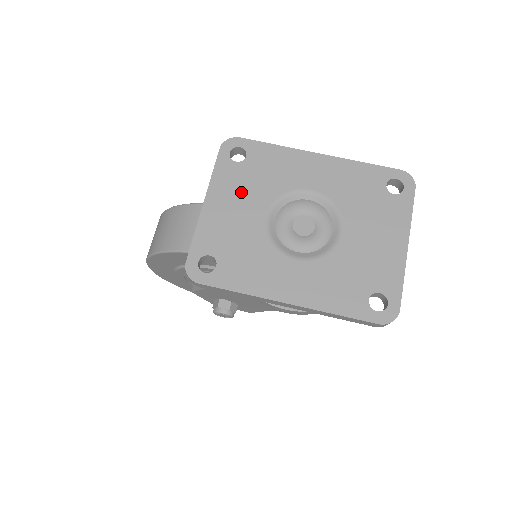
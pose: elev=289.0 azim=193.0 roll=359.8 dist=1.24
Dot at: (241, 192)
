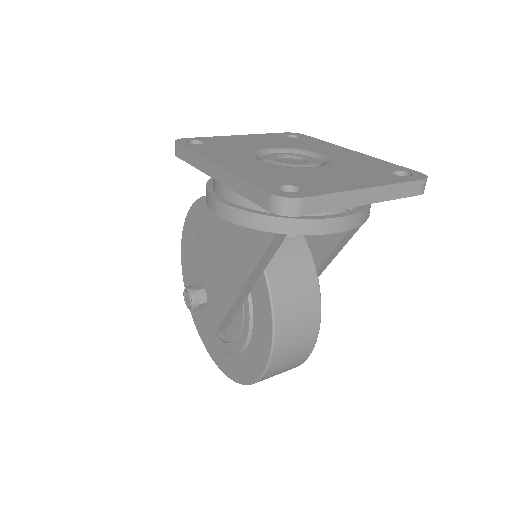
Dot at: (269, 140)
